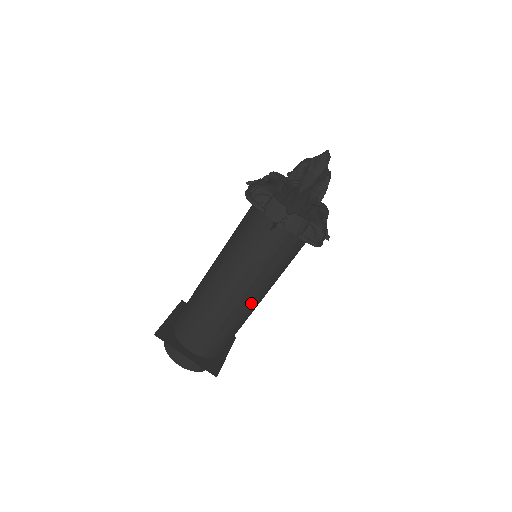
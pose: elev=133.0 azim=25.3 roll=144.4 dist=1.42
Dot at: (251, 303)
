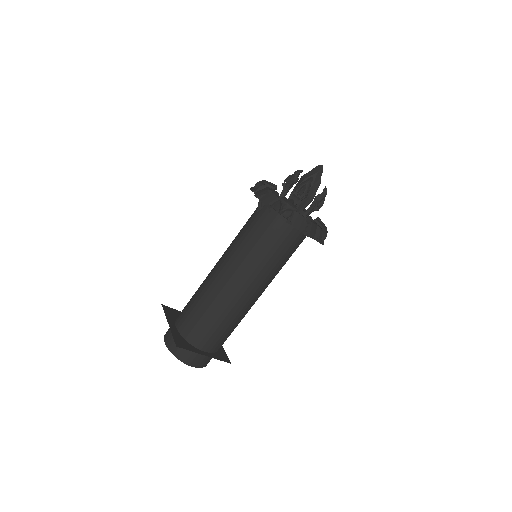
Dot at: (230, 284)
